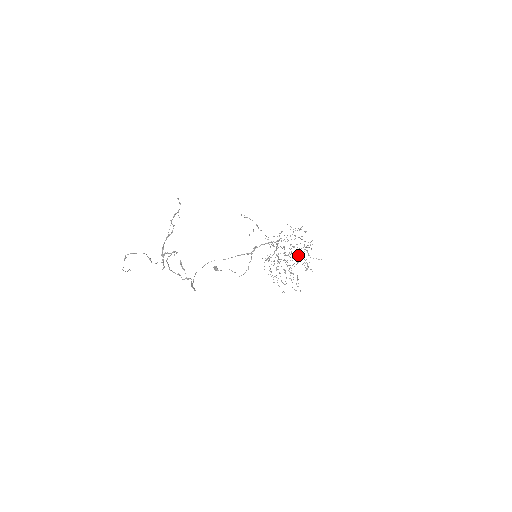
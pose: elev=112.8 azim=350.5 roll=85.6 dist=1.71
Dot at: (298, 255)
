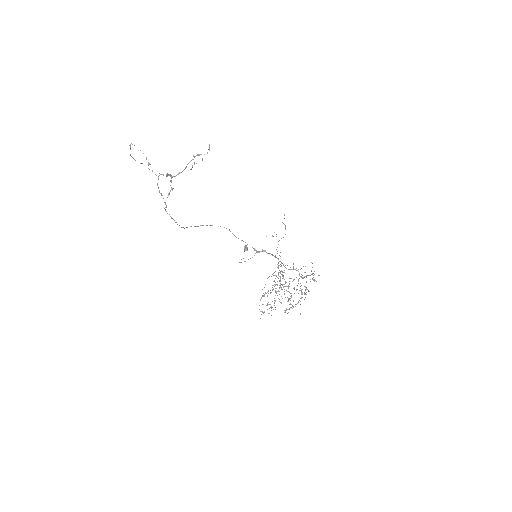
Dot at: occluded
